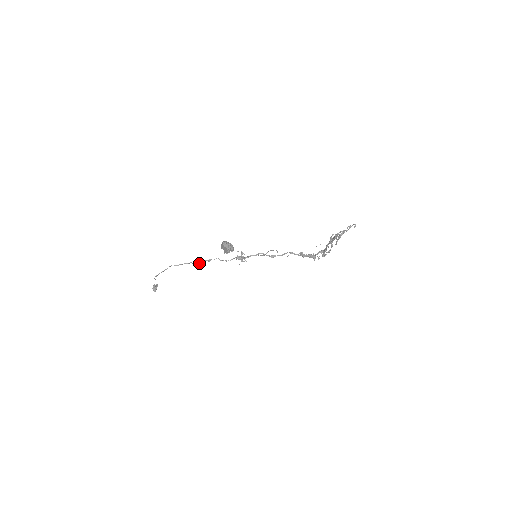
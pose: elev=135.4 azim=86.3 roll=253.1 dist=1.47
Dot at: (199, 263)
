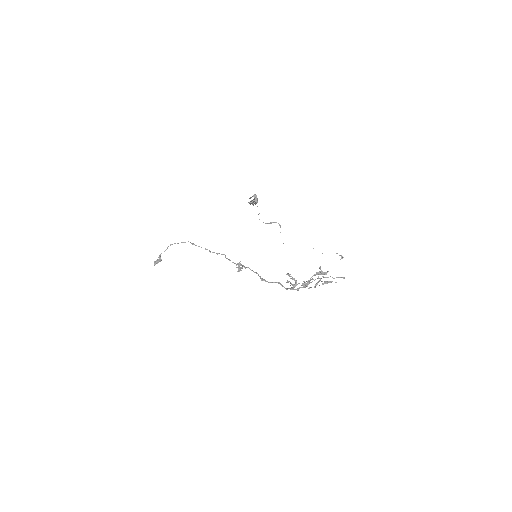
Dot at: (209, 251)
